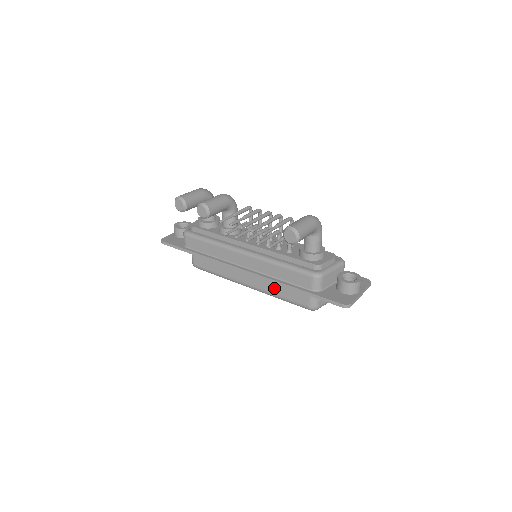
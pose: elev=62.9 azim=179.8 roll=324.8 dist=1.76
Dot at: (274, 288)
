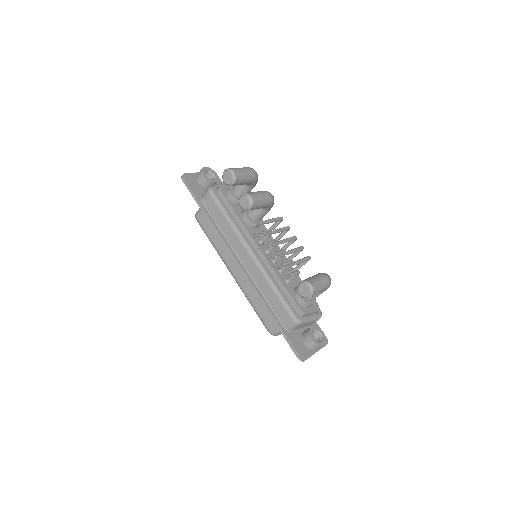
Dot at: (253, 295)
